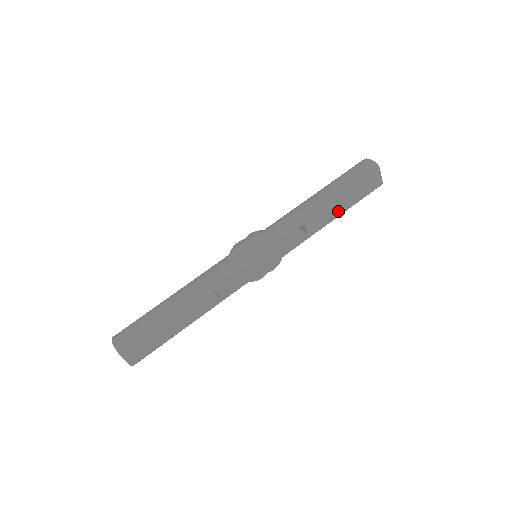
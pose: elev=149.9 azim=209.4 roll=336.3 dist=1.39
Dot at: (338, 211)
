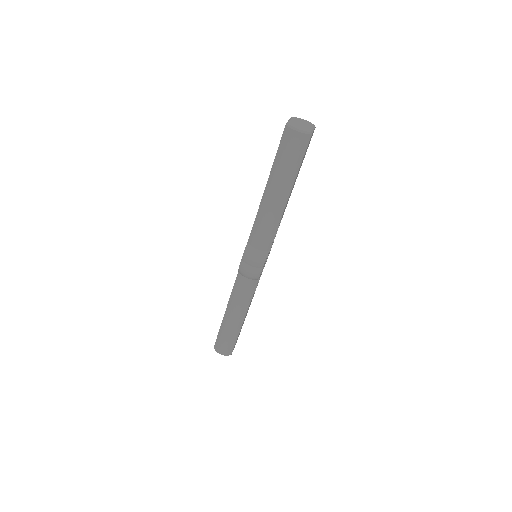
Dot at: occluded
